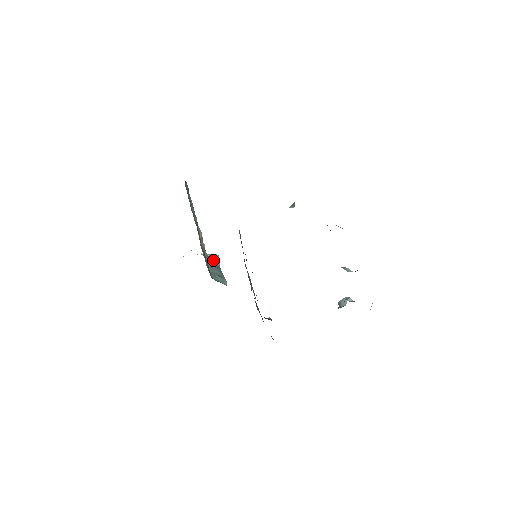
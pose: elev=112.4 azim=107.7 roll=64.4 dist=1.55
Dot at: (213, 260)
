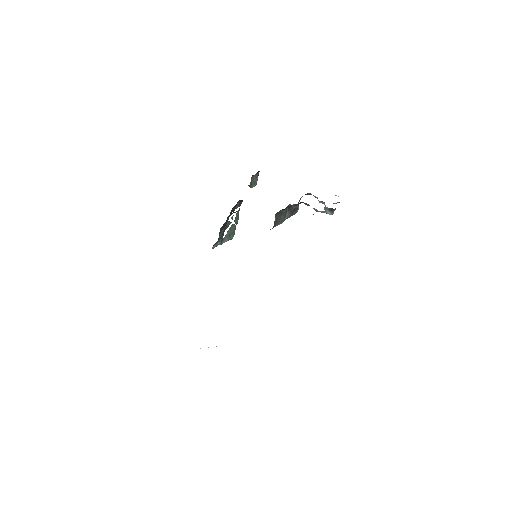
Dot at: occluded
